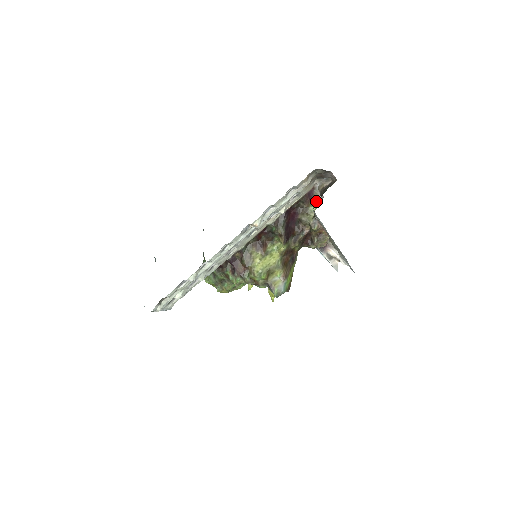
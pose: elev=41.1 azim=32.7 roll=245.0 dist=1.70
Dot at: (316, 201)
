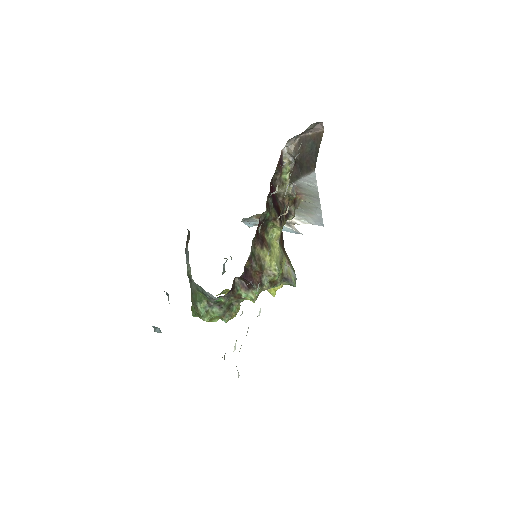
Dot at: (287, 166)
